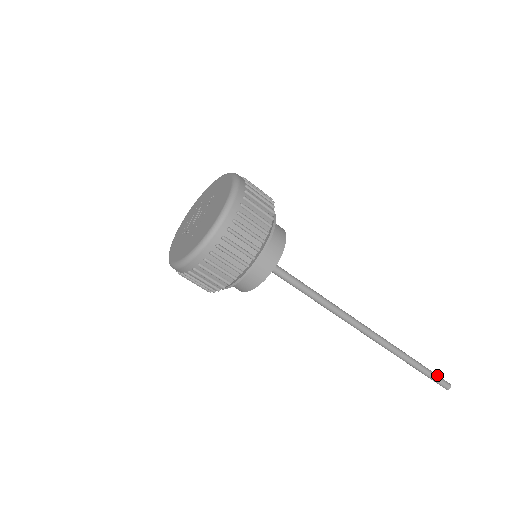
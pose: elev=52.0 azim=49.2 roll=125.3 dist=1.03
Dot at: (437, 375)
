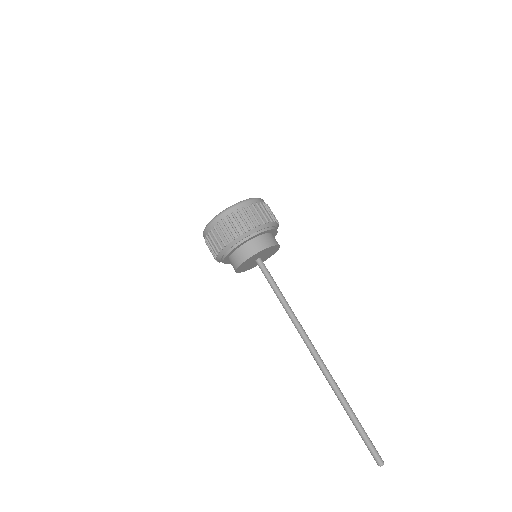
Dot at: (371, 441)
